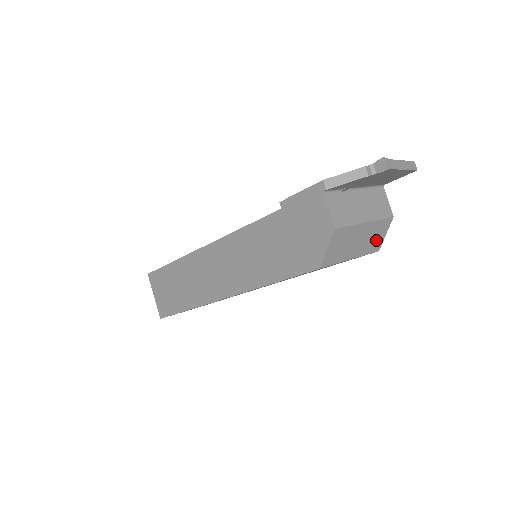
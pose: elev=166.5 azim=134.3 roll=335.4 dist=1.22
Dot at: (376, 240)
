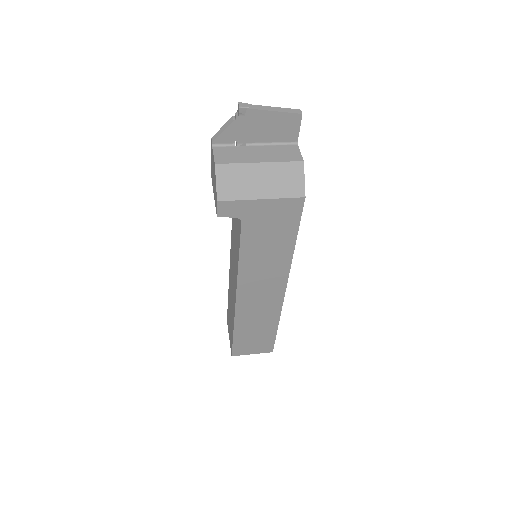
Dot at: (291, 184)
